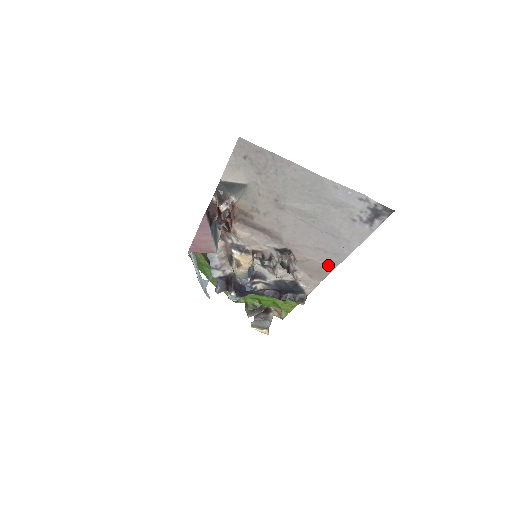
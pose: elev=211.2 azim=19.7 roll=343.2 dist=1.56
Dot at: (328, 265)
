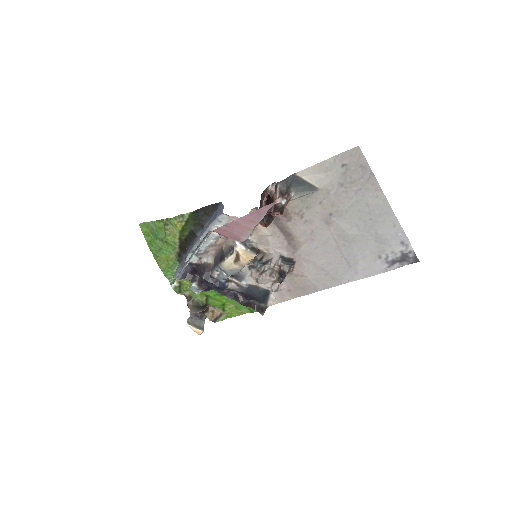
Dot at: (317, 286)
